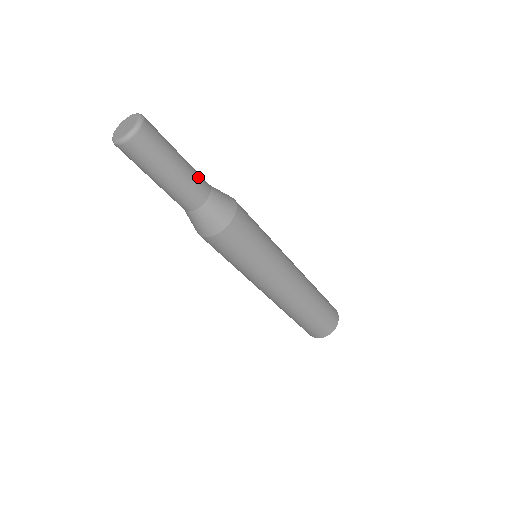
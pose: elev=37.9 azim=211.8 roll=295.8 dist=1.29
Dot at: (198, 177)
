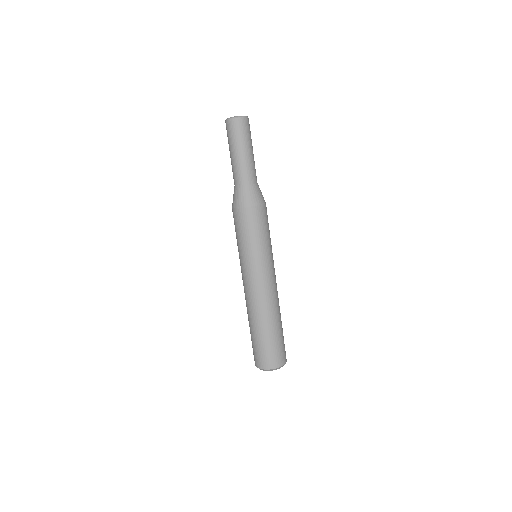
Dot at: occluded
